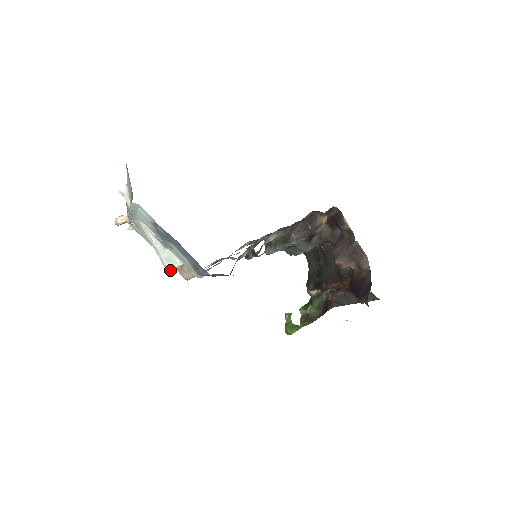
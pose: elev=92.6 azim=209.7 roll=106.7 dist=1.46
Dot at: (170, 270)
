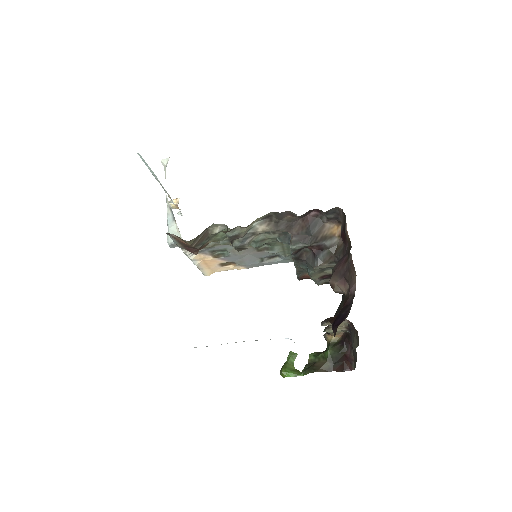
Dot at: (168, 242)
